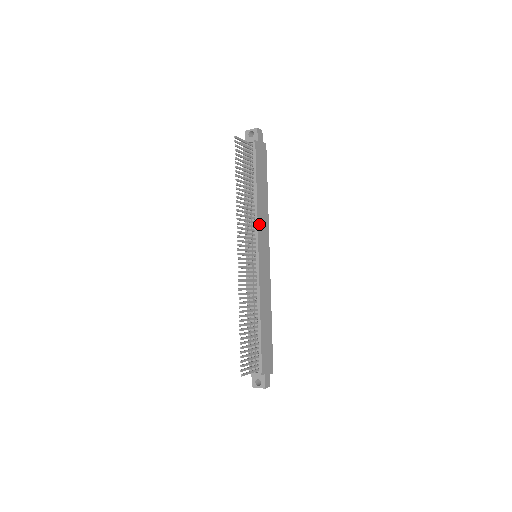
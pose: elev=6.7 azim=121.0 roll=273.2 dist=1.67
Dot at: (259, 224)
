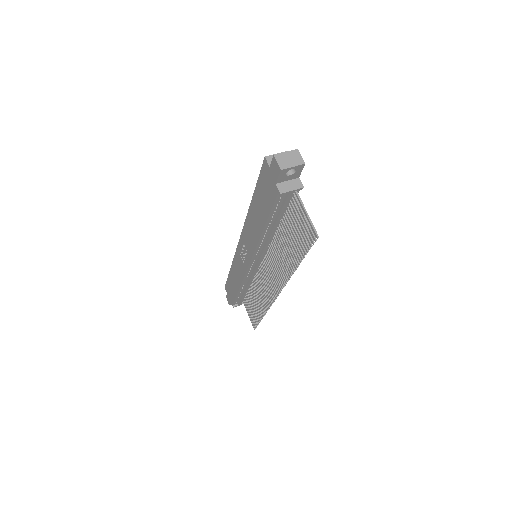
Dot at: occluded
